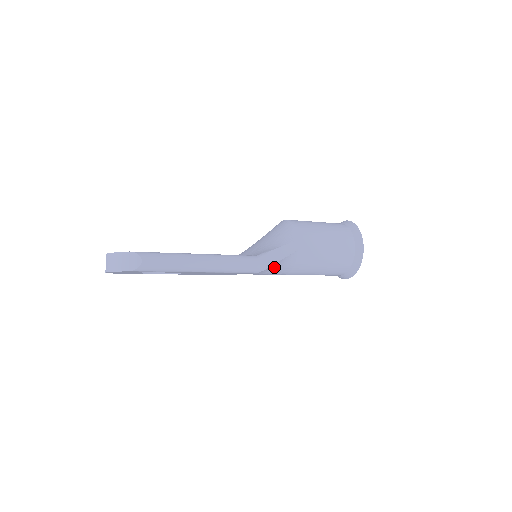
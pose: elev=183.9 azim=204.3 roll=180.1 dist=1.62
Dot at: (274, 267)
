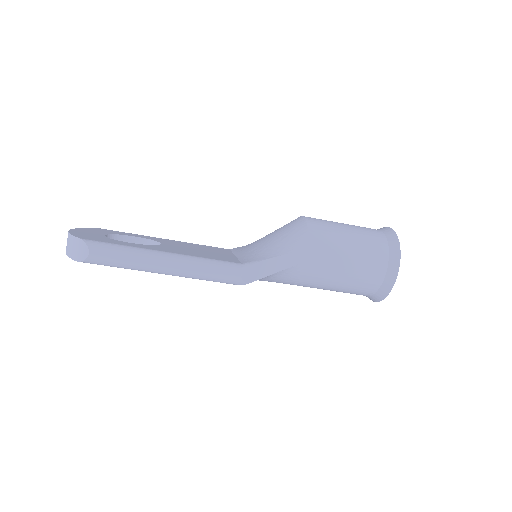
Dot at: (268, 278)
